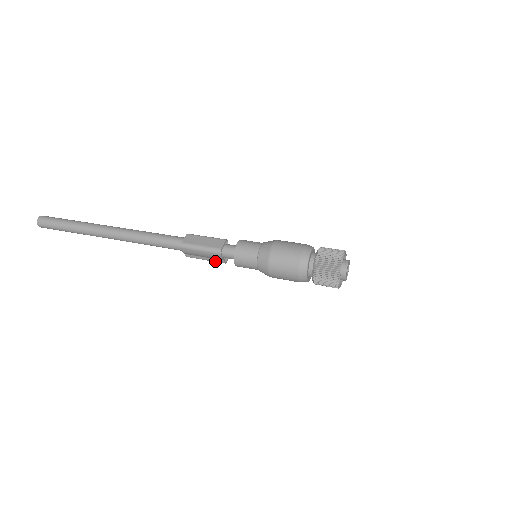
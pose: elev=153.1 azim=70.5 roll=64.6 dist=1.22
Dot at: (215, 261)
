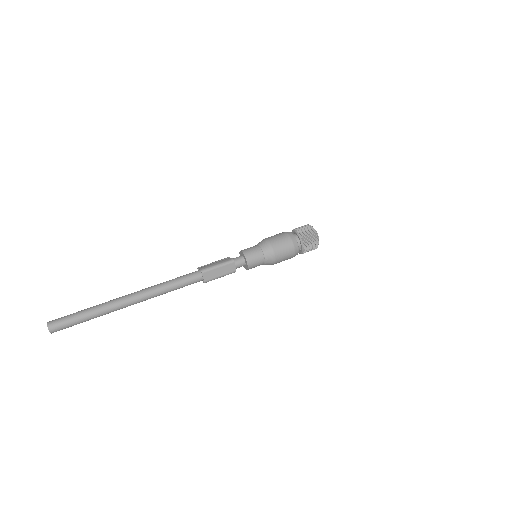
Dot at: occluded
